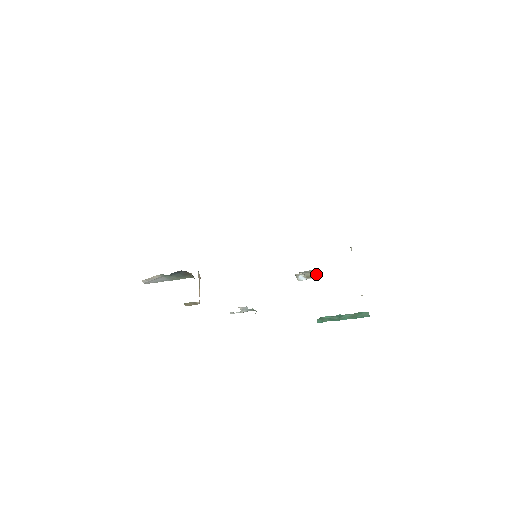
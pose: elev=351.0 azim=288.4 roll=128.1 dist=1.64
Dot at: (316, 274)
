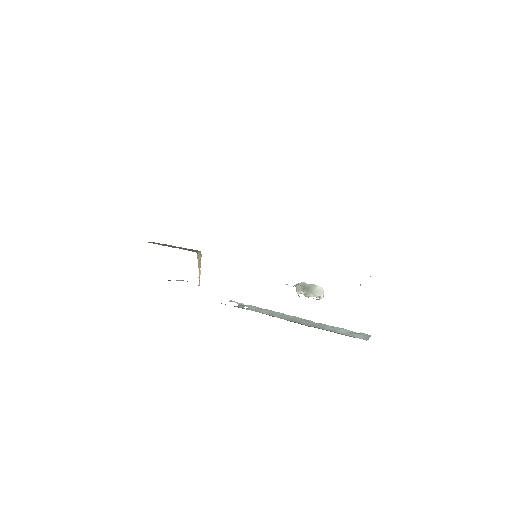
Dot at: (317, 296)
